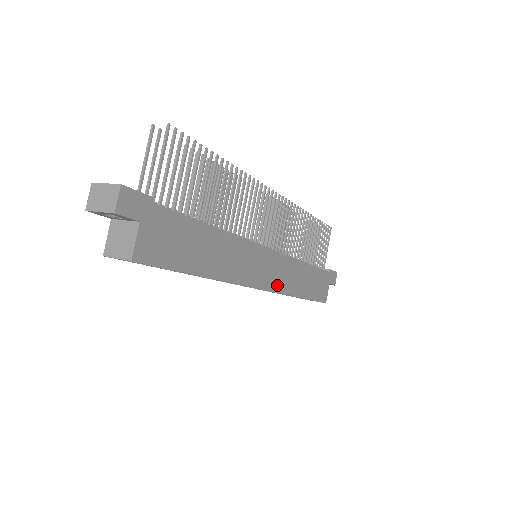
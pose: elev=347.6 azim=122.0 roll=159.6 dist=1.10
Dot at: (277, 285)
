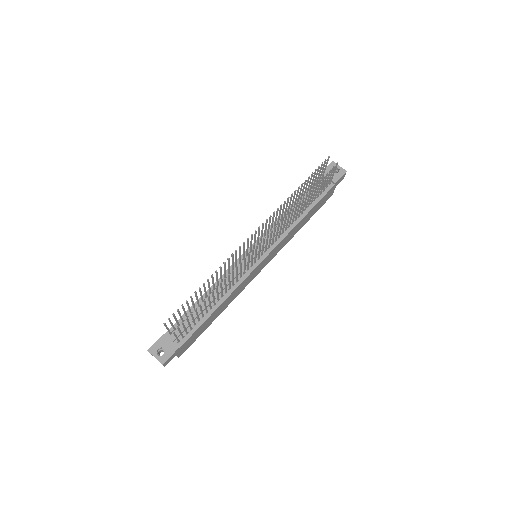
Dot at: (275, 254)
